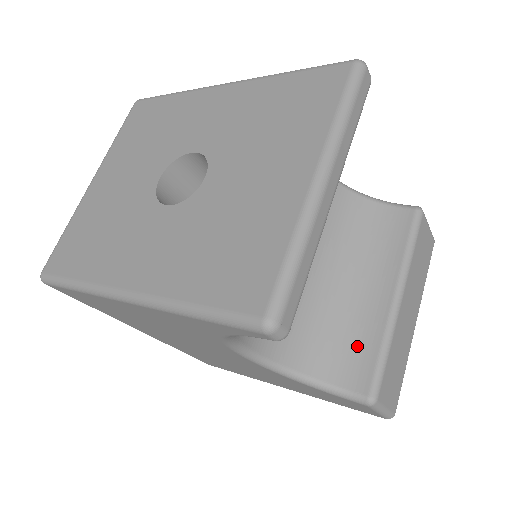
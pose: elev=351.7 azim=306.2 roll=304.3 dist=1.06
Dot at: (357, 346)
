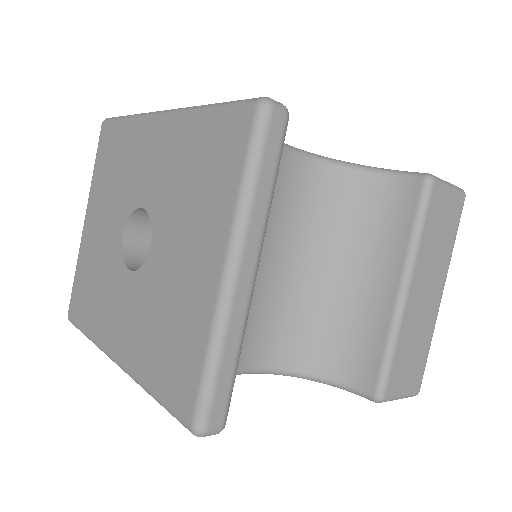
Dot at: (362, 344)
